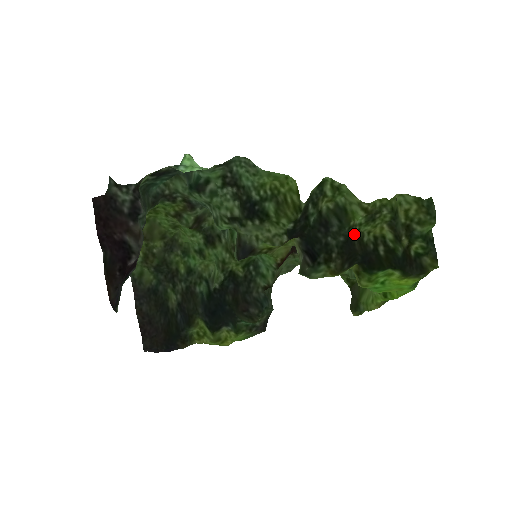
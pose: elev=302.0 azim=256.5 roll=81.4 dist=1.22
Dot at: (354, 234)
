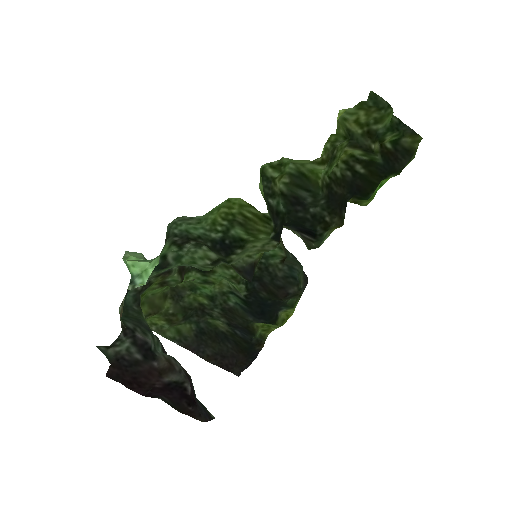
Dot at: (328, 184)
